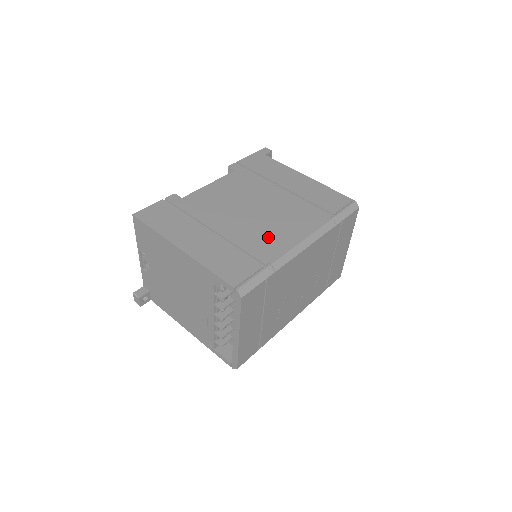
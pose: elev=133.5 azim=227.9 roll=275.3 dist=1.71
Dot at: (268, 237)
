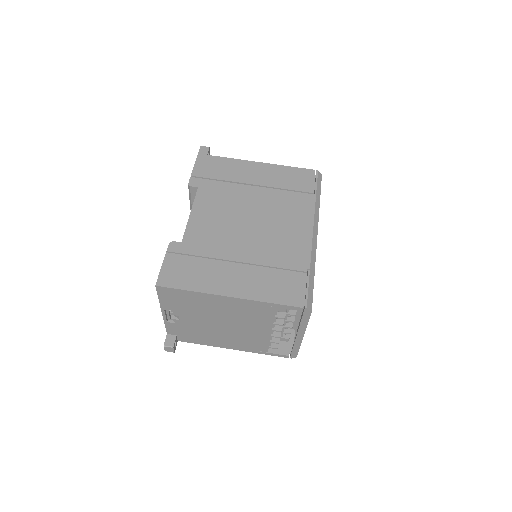
Dot at: (286, 244)
